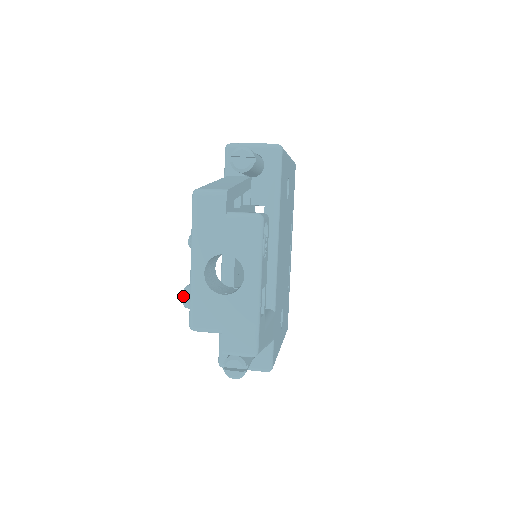
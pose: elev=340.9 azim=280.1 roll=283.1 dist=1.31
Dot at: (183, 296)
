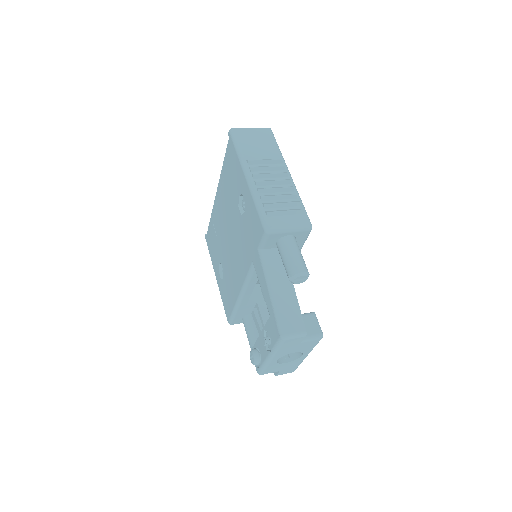
Dot at: (255, 364)
